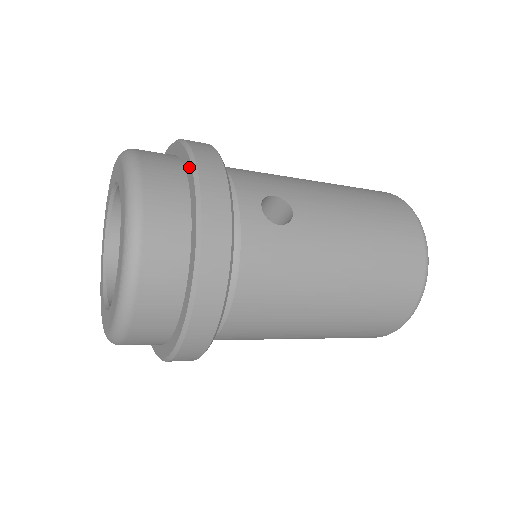
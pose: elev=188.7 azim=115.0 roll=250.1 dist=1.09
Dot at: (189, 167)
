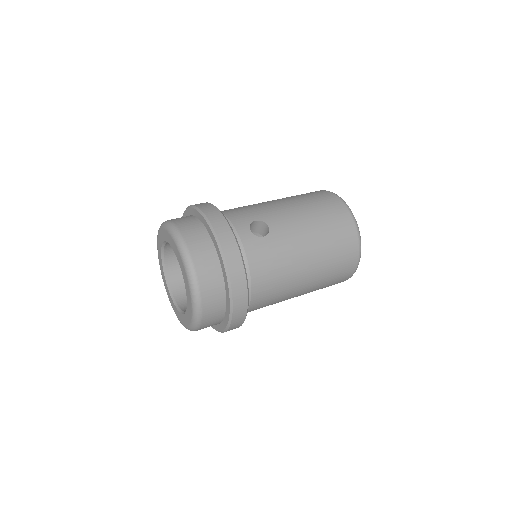
Dot at: (205, 222)
